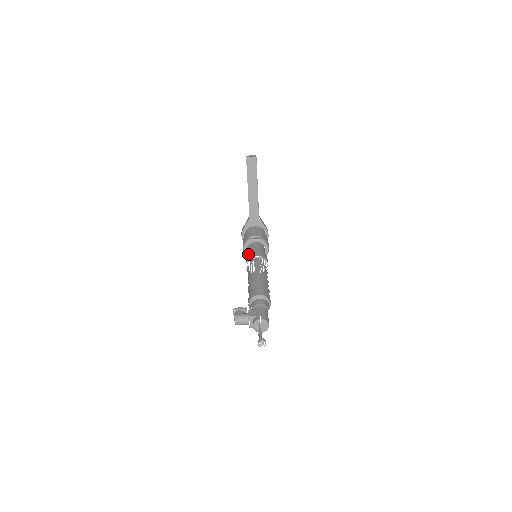
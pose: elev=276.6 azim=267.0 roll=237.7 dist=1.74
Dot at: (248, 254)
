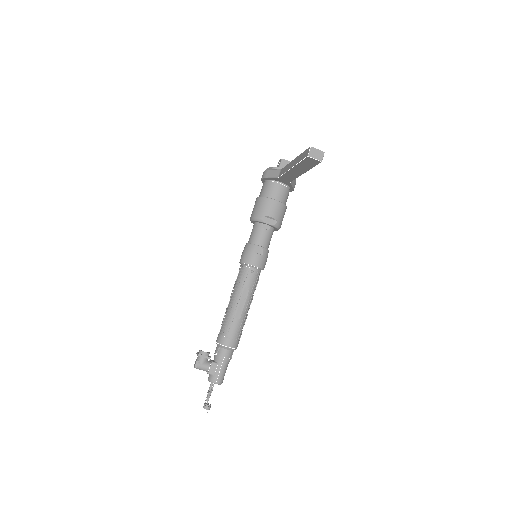
Dot at: (249, 250)
